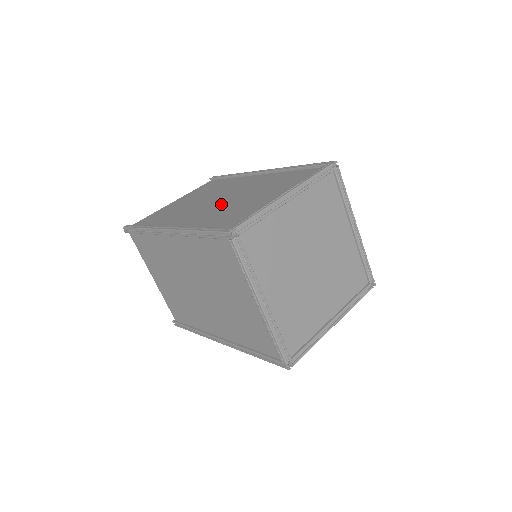
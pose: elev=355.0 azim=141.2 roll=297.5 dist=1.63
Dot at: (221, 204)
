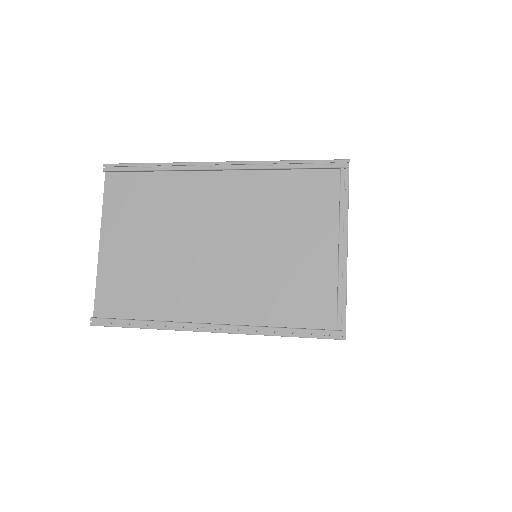
Dot at: occluded
